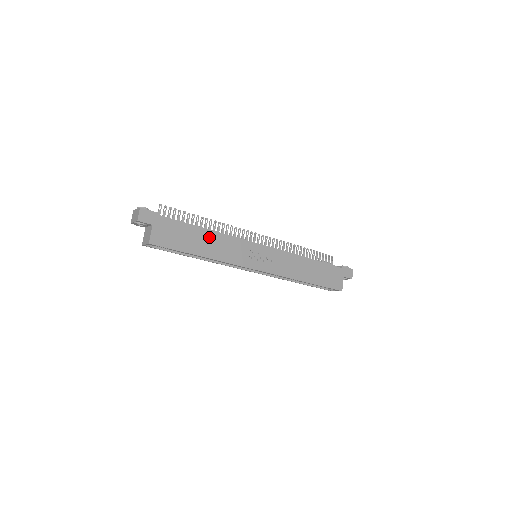
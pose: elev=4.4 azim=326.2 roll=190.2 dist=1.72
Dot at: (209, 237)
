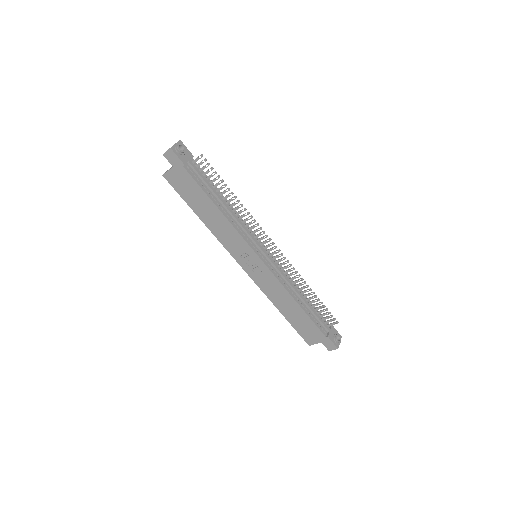
Dot at: (215, 212)
